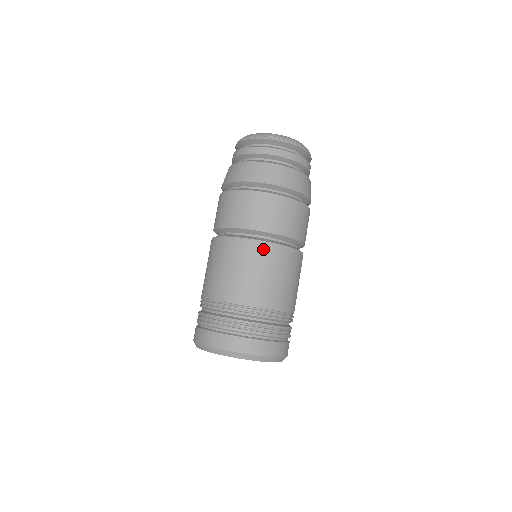
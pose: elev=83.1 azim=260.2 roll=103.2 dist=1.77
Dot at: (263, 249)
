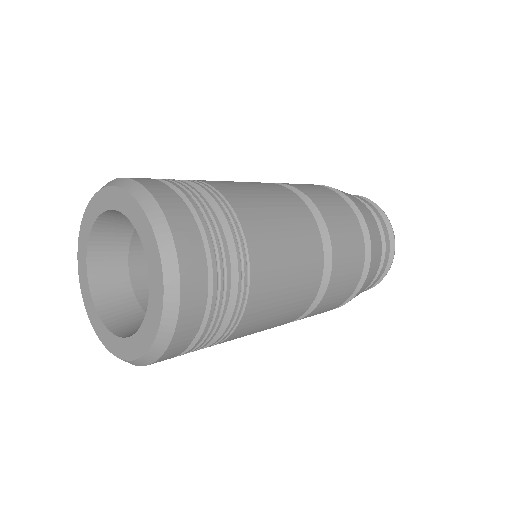
Dot at: (297, 203)
